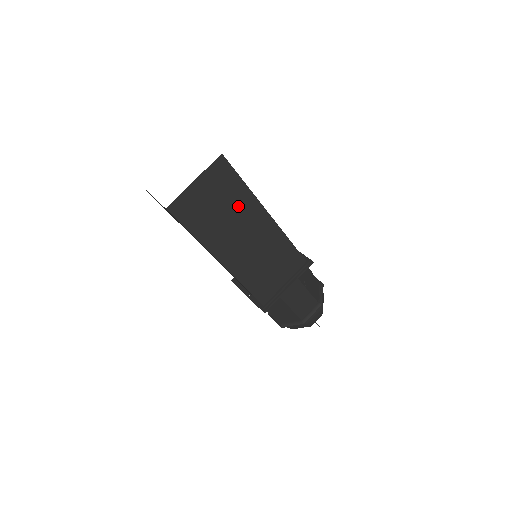
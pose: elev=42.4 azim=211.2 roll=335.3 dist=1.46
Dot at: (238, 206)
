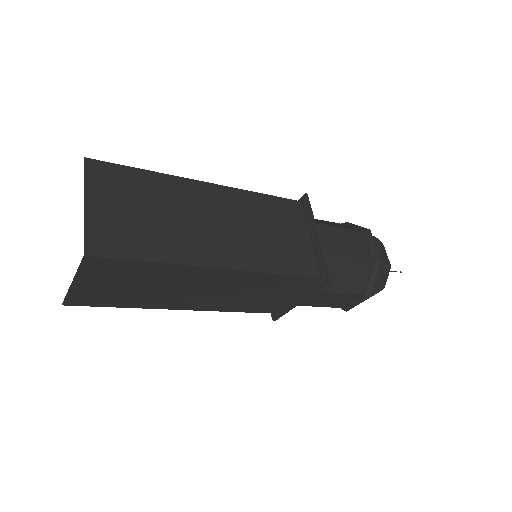
Dot at: (162, 277)
